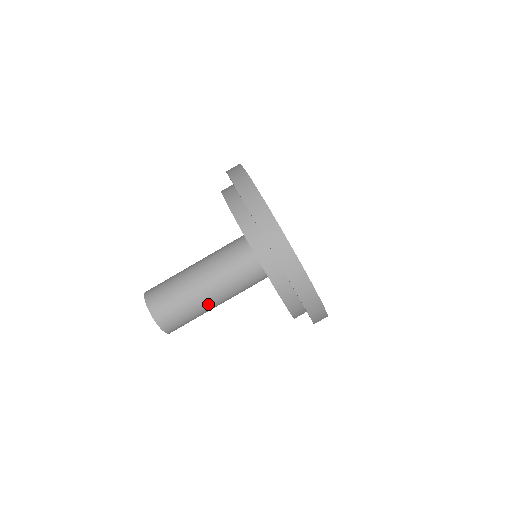
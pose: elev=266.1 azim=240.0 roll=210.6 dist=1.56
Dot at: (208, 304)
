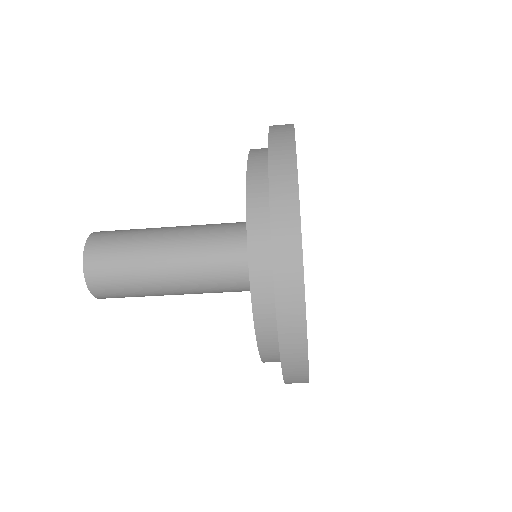
Dot at: occluded
